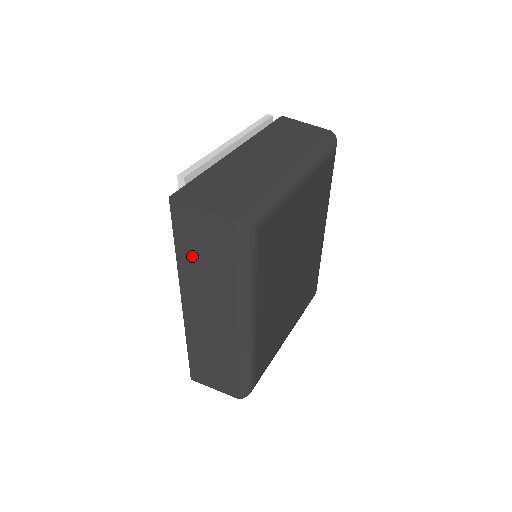
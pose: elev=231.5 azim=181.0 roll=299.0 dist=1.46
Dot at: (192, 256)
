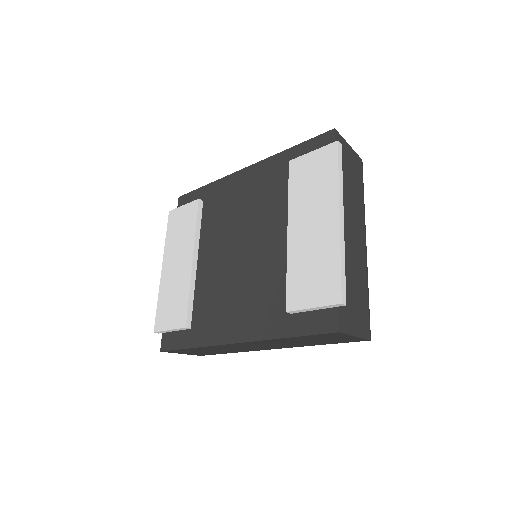
Dot at: (298, 340)
